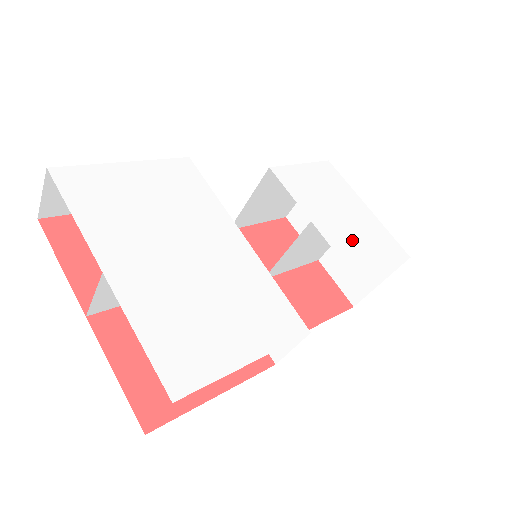
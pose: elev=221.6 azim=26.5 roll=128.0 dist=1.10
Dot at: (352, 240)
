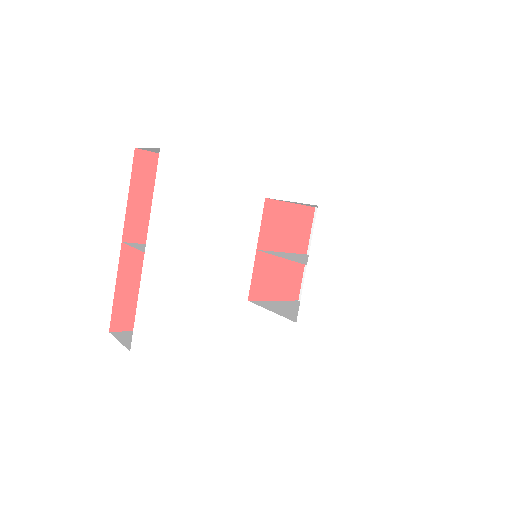
Dot at: (321, 291)
